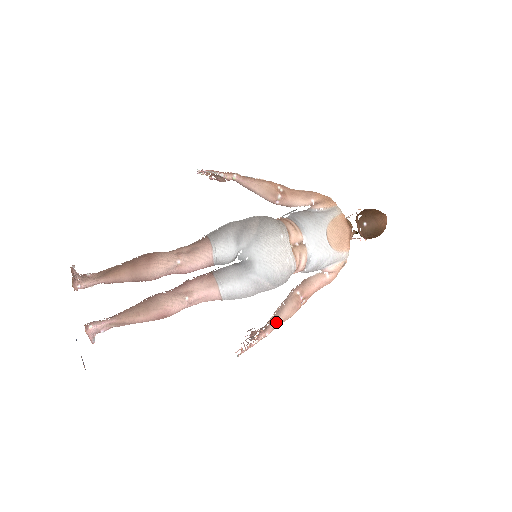
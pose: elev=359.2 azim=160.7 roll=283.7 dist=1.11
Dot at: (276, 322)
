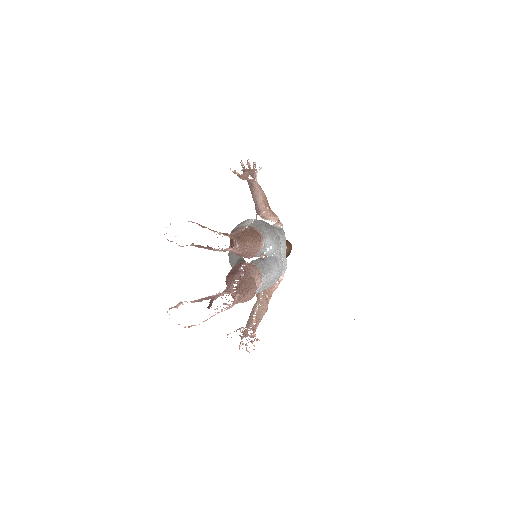
Dot at: (259, 321)
